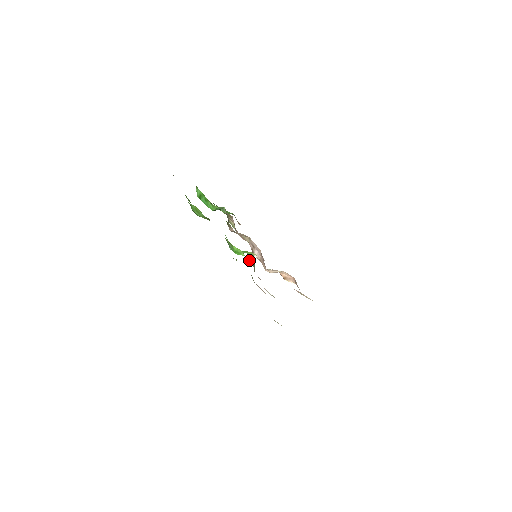
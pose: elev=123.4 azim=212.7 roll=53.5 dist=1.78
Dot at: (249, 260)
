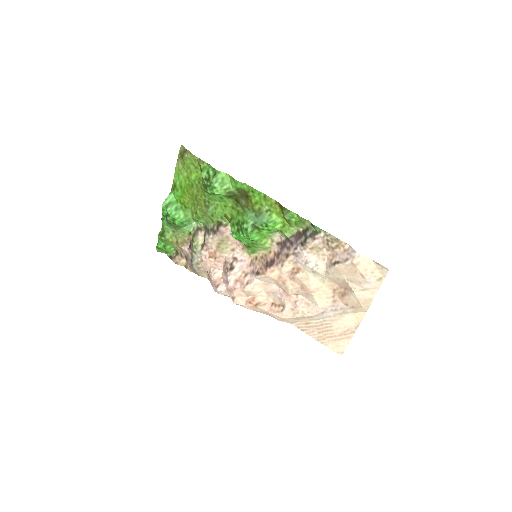
Dot at: (292, 227)
